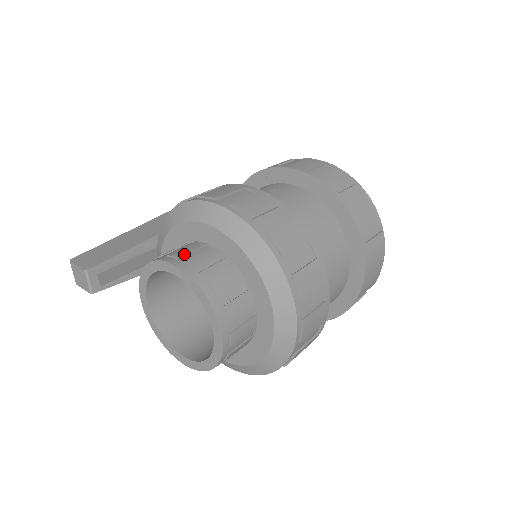
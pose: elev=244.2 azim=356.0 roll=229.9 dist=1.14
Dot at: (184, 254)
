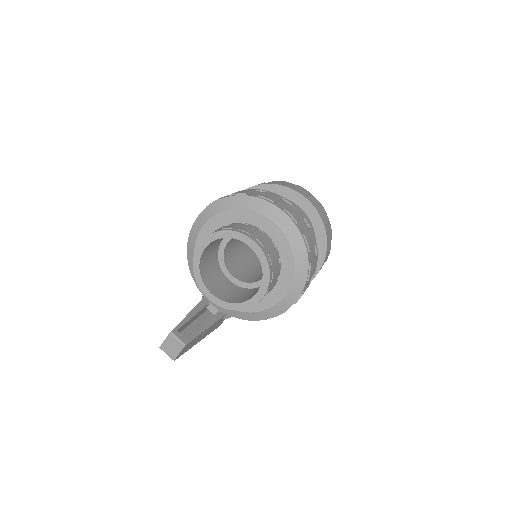
Dot at: occluded
